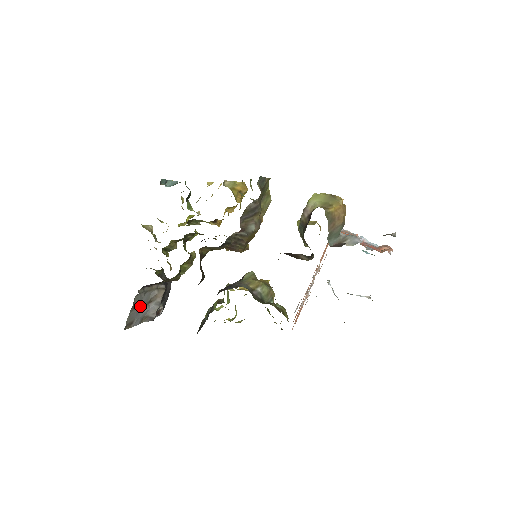
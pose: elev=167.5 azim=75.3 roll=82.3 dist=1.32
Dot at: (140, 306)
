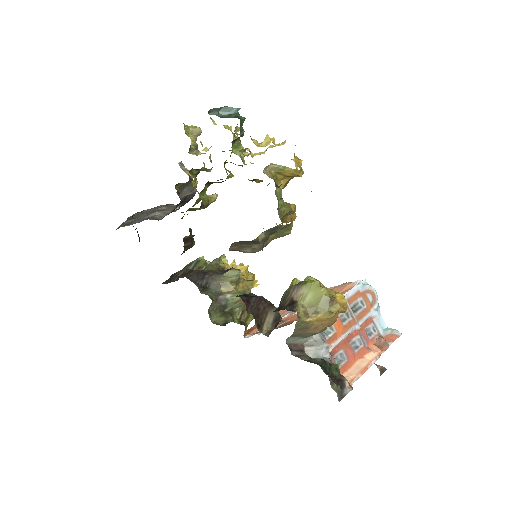
Dot at: (140, 216)
